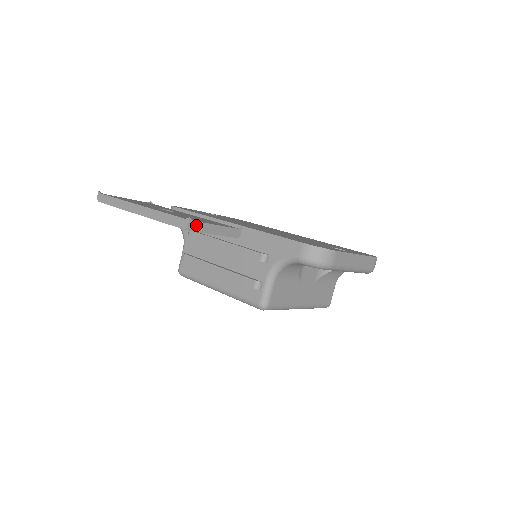
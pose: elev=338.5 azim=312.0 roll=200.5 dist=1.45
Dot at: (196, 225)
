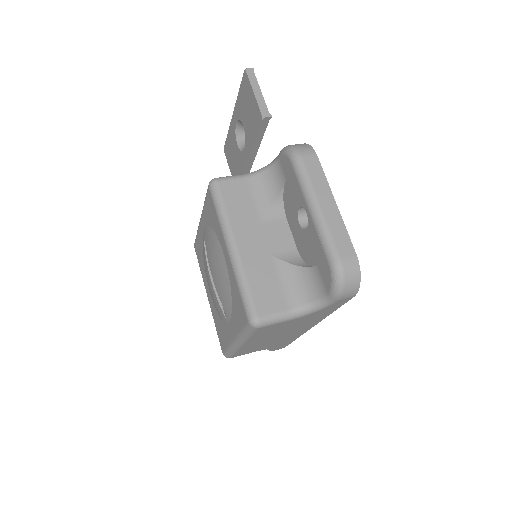
Dot at: (252, 74)
